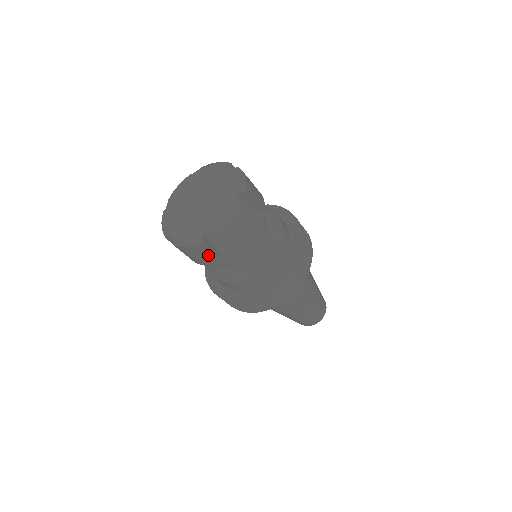
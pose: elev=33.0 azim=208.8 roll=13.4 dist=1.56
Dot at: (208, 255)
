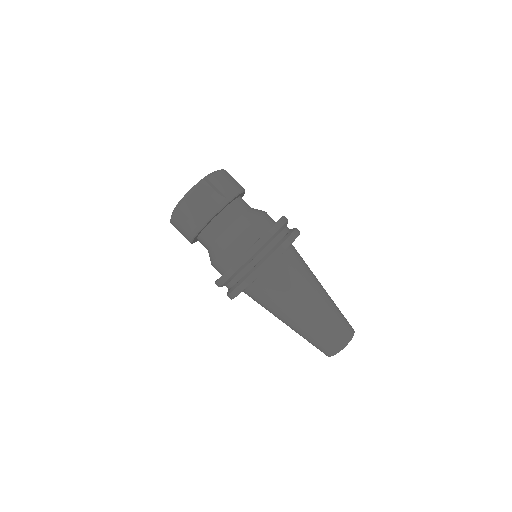
Dot at: (182, 227)
